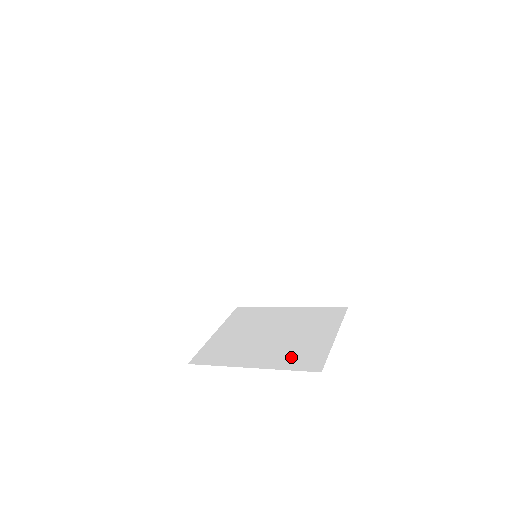
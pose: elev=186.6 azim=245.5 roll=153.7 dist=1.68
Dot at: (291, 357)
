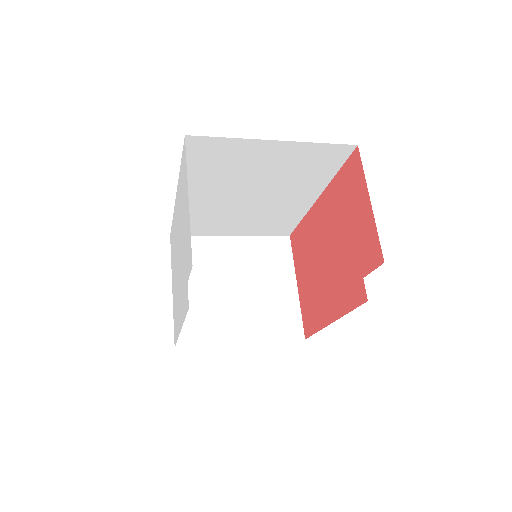
Dot at: (272, 323)
